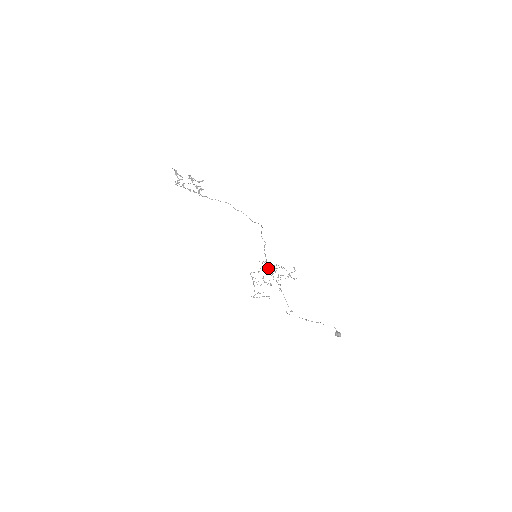
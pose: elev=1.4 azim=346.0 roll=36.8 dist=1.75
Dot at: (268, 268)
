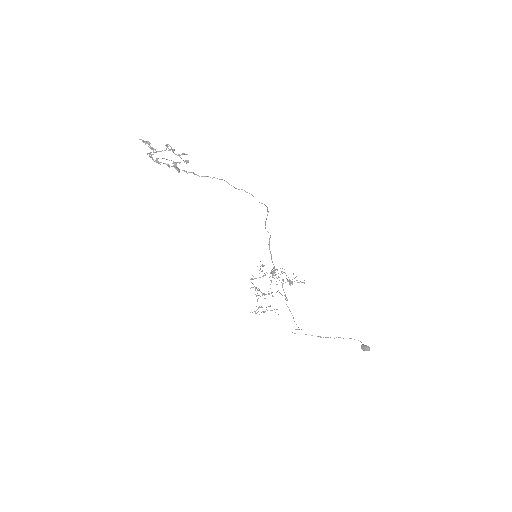
Dot at: (272, 271)
